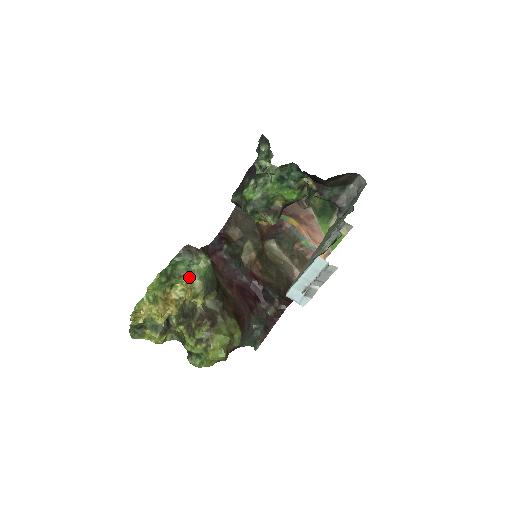
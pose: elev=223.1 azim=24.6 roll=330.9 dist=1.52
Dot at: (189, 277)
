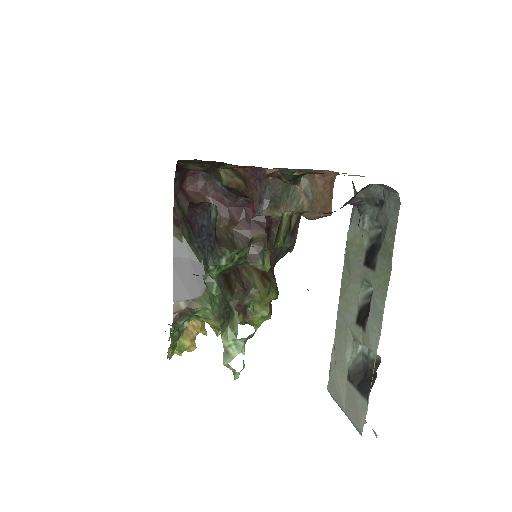
Dot at: (197, 316)
